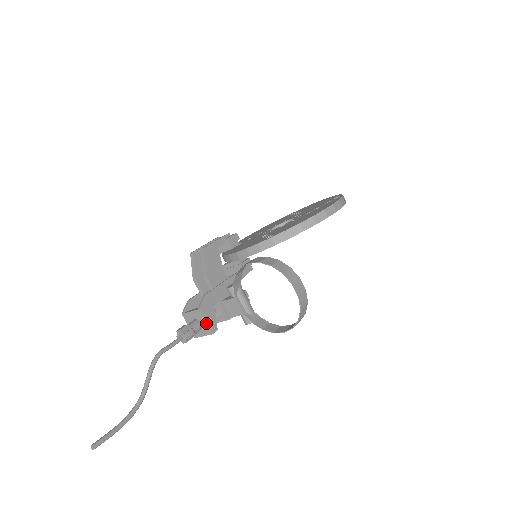
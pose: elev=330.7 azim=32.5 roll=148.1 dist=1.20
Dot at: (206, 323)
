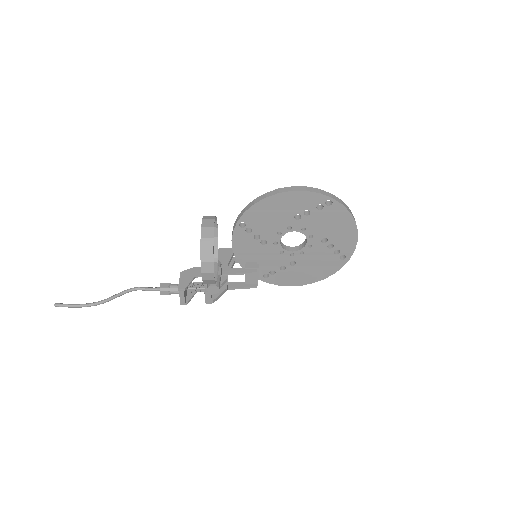
Dot at: (179, 282)
